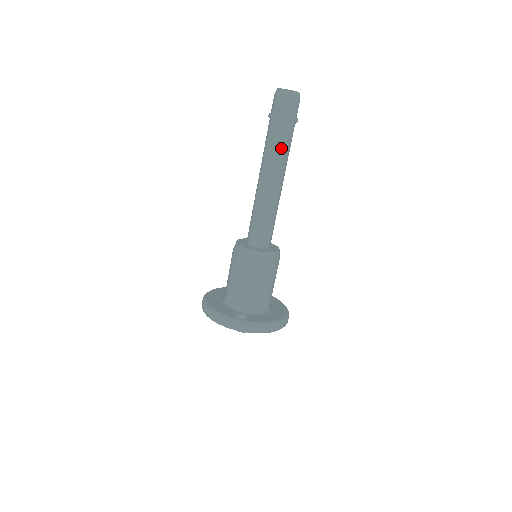
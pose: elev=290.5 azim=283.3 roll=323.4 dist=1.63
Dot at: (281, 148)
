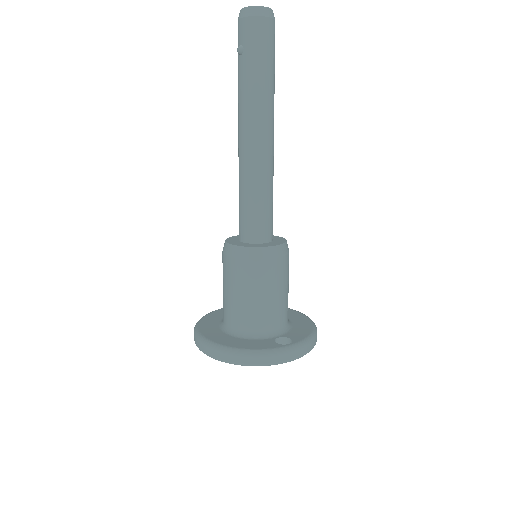
Dot at: (271, 94)
